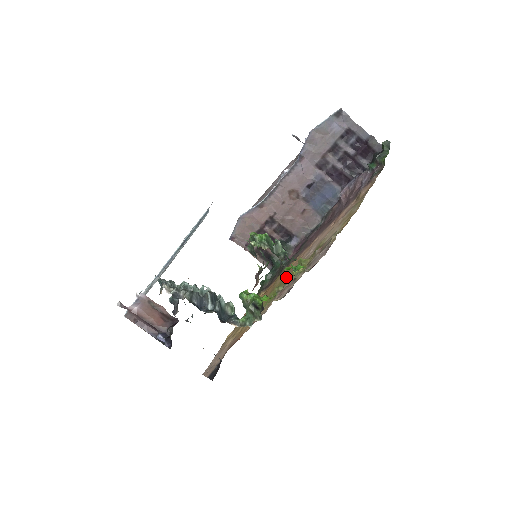
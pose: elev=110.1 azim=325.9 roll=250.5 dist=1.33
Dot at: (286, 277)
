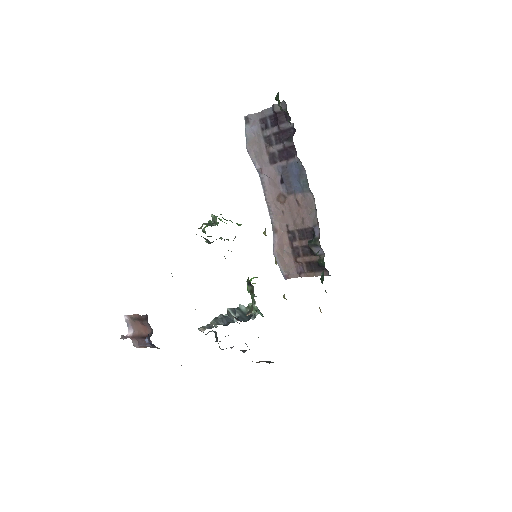
Dot at: occluded
